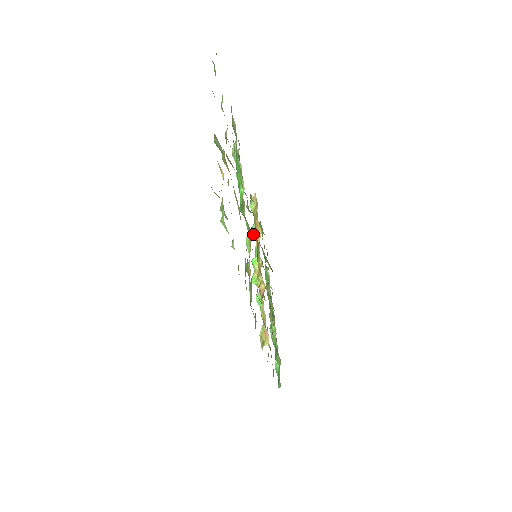
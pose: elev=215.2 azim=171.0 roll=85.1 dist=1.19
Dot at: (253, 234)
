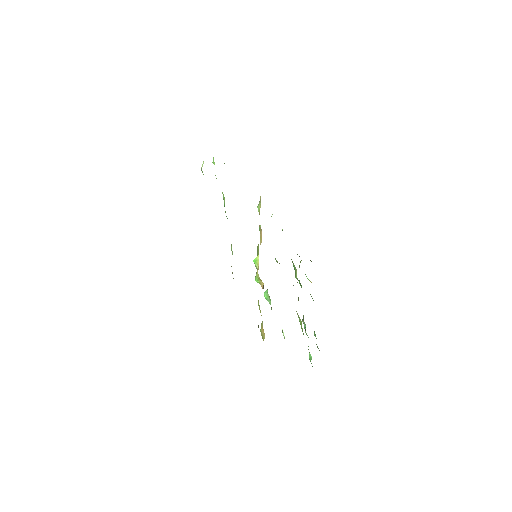
Dot at: occluded
